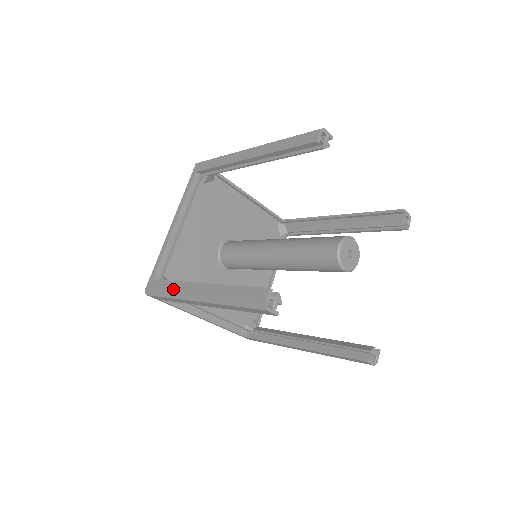
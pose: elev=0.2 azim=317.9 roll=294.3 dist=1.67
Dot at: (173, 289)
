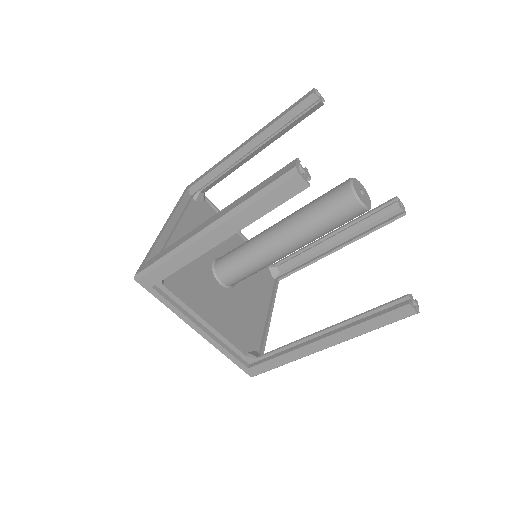
Dot at: (174, 246)
